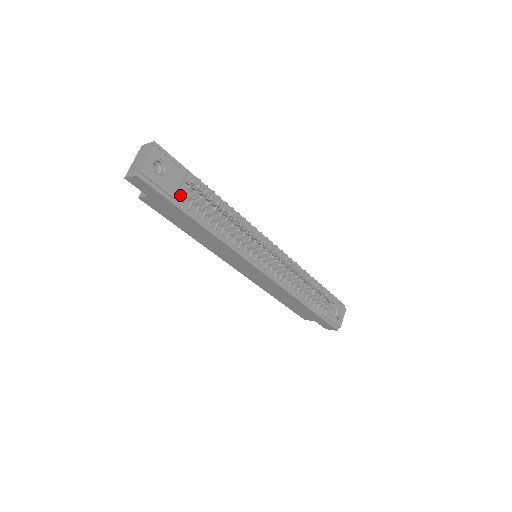
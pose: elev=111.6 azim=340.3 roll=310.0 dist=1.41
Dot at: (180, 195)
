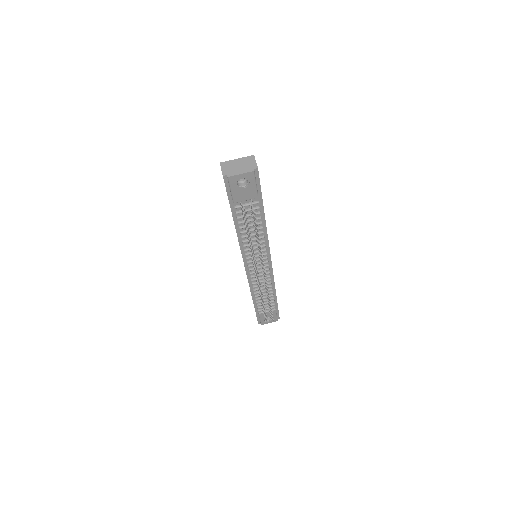
Dot at: (240, 203)
